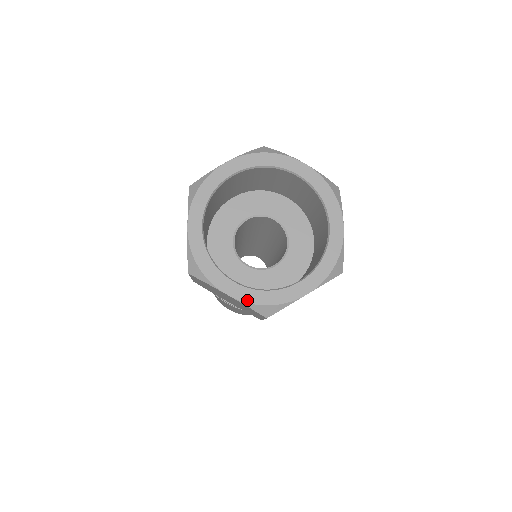
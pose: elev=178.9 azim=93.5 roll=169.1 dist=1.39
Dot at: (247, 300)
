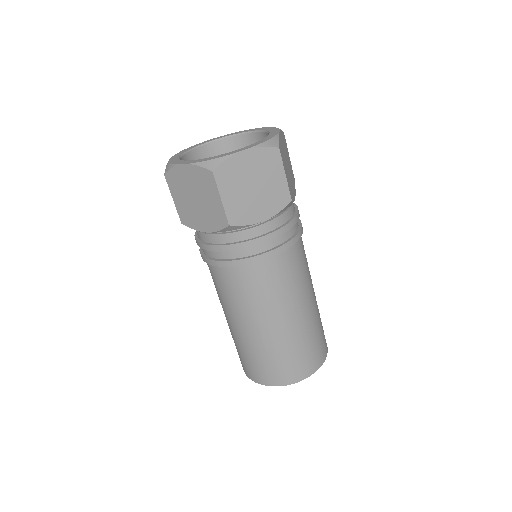
Dot at: (197, 162)
